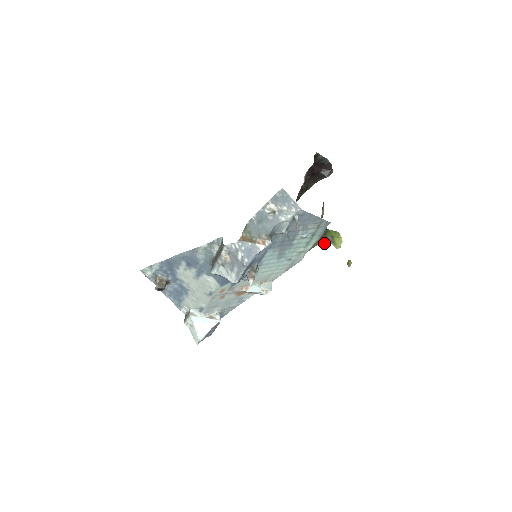
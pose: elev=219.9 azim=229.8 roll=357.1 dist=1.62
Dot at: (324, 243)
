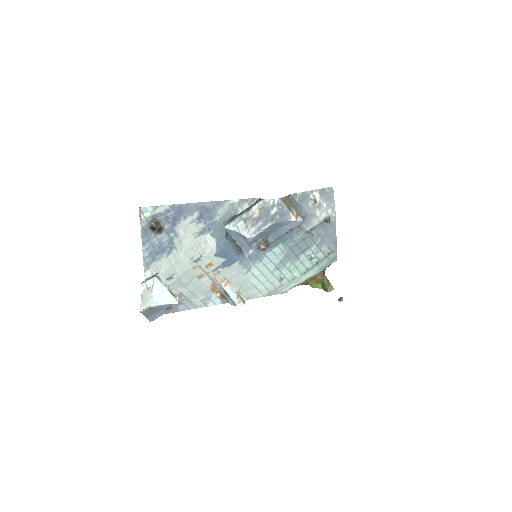
Dot at: (314, 287)
